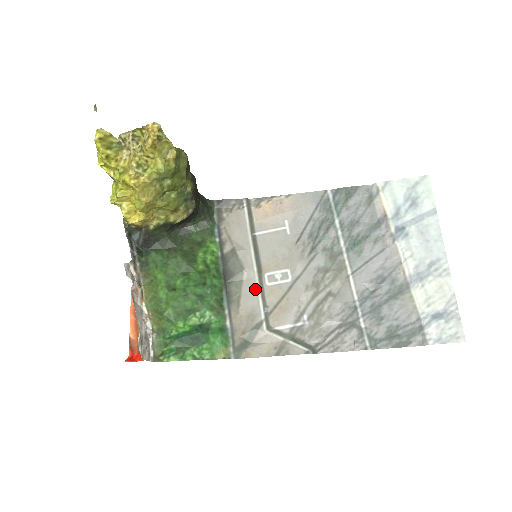
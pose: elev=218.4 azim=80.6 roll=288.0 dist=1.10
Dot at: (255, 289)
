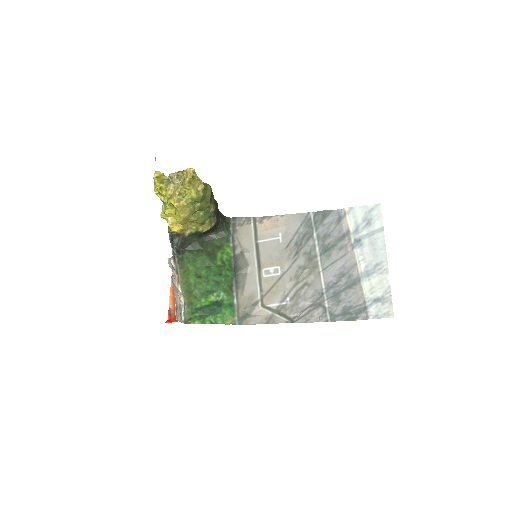
Dot at: (255, 279)
